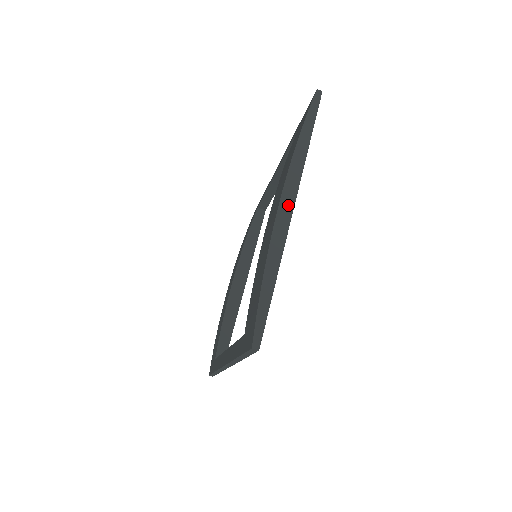
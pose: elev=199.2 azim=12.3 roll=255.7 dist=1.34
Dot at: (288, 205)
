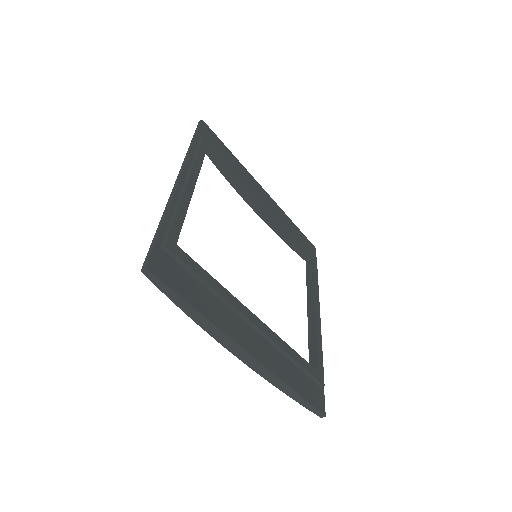
Dot at: (246, 357)
